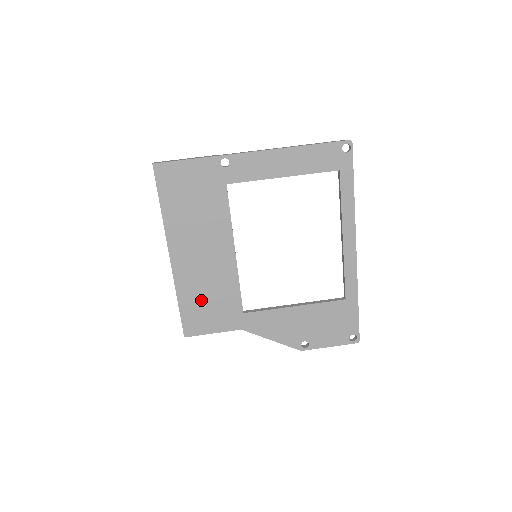
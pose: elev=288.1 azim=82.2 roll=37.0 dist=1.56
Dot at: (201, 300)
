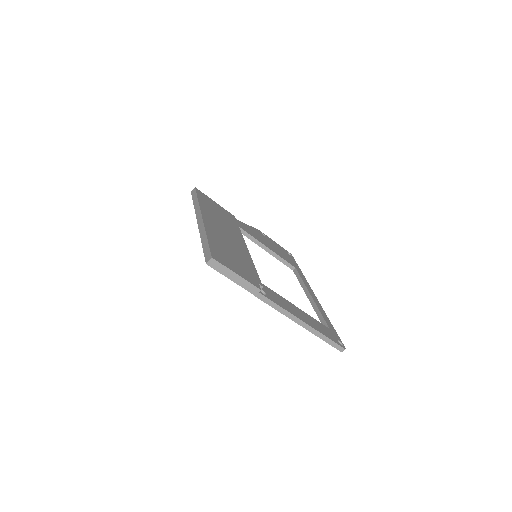
Dot at: occluded
